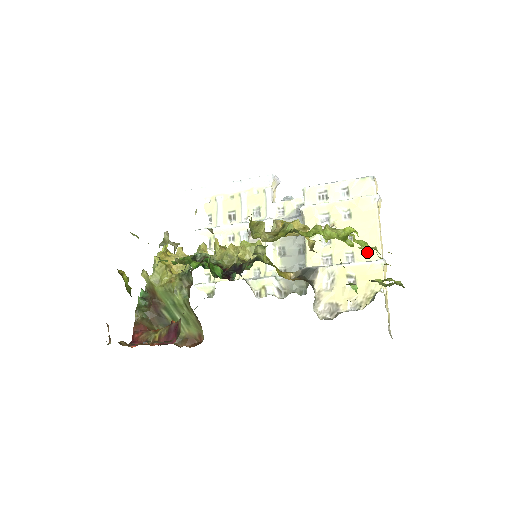
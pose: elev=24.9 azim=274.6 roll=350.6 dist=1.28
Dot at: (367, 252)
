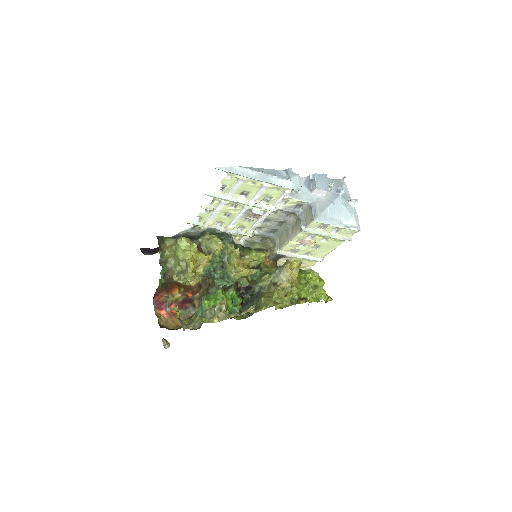
Dot at: (319, 255)
